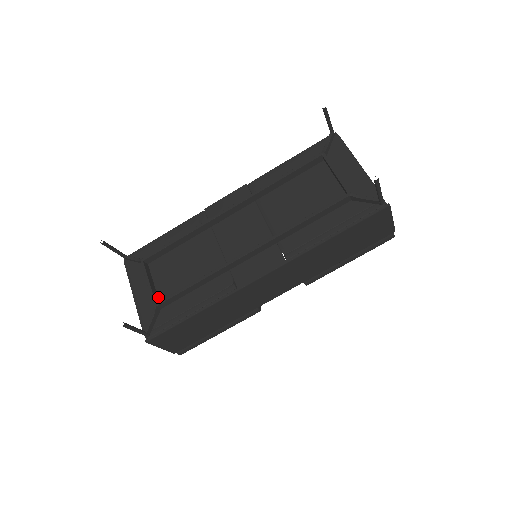
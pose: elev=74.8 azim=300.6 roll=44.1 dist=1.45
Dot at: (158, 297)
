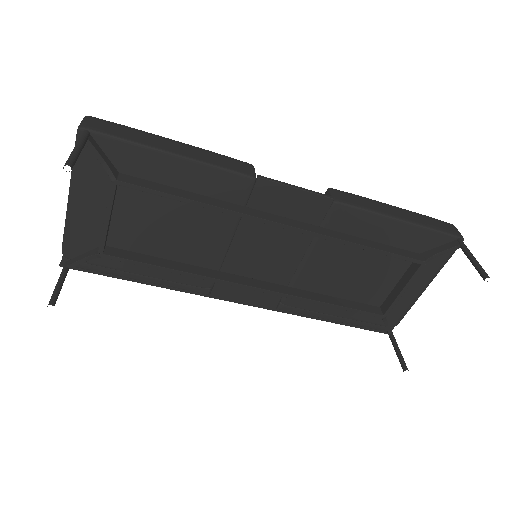
Dot at: (108, 233)
